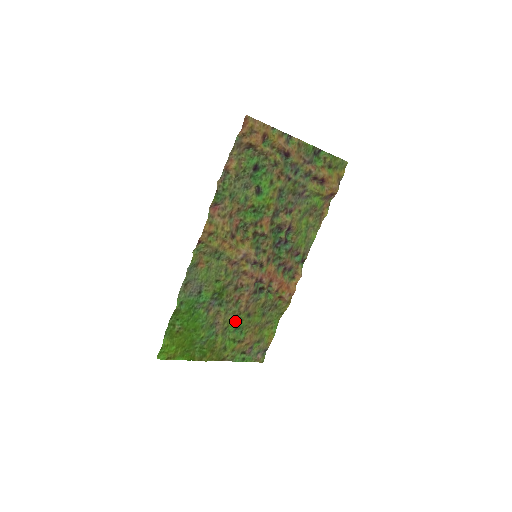
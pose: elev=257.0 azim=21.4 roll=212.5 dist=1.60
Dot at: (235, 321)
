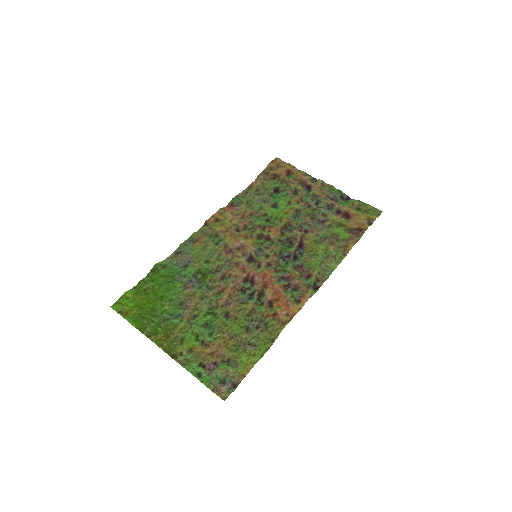
Dot at: (209, 317)
